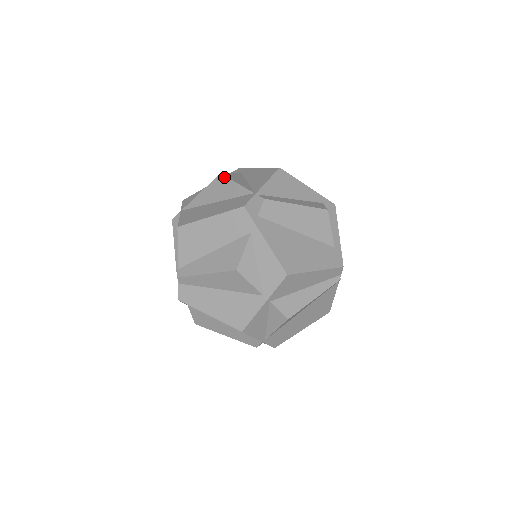
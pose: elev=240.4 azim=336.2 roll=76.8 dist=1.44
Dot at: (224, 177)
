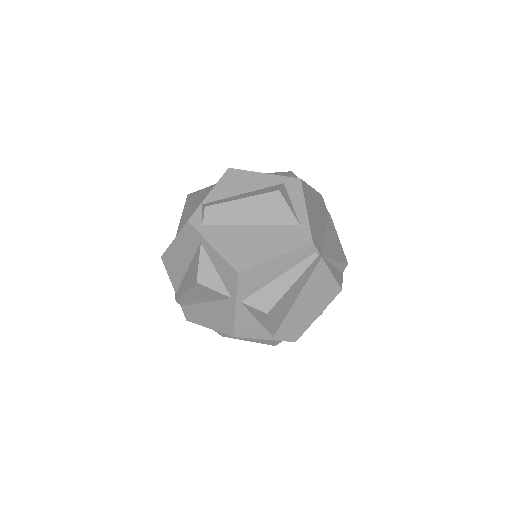
Dot at: (189, 197)
